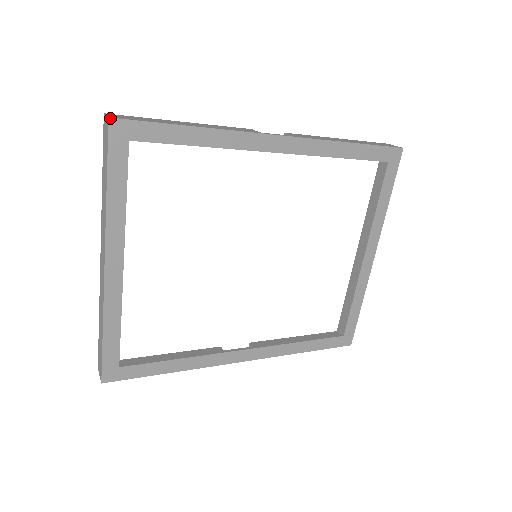
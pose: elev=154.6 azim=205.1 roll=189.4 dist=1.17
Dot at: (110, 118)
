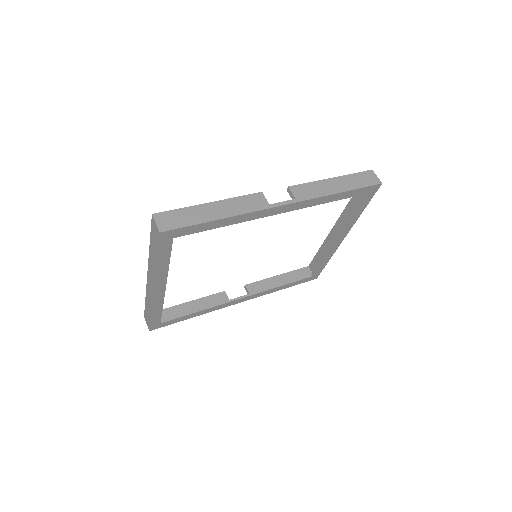
Dot at: (161, 232)
